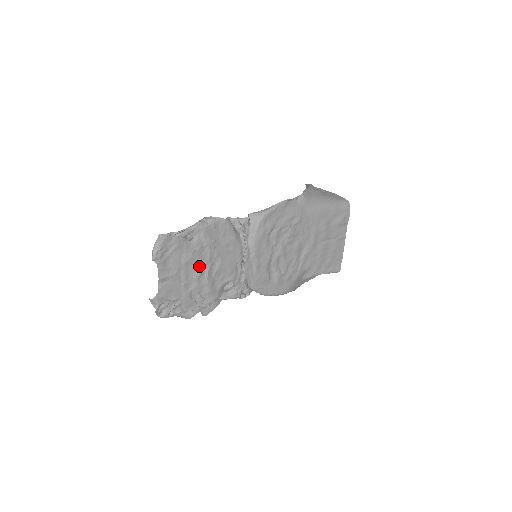
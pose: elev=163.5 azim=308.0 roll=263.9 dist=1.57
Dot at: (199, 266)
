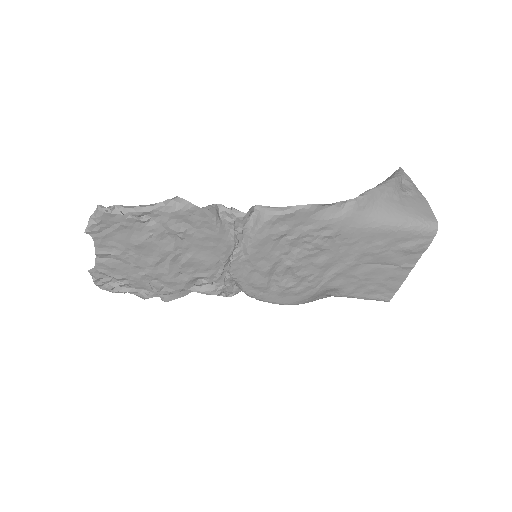
Dot at: (157, 253)
